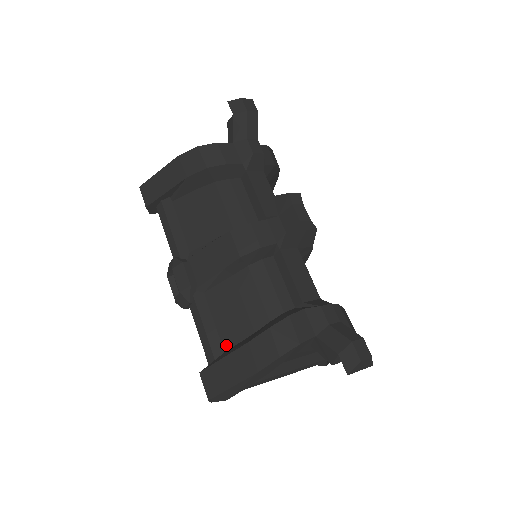
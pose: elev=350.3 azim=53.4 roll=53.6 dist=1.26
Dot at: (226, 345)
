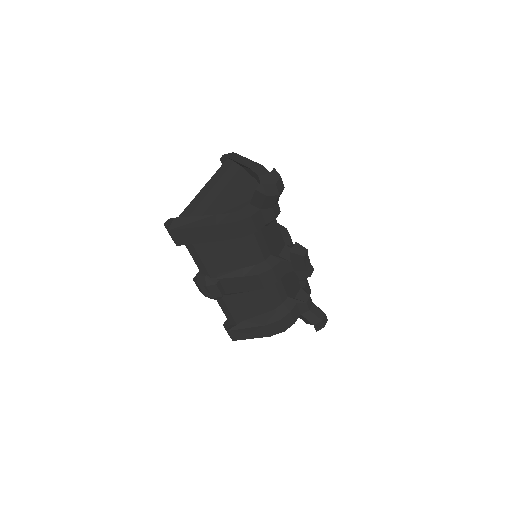
Dot at: (244, 318)
